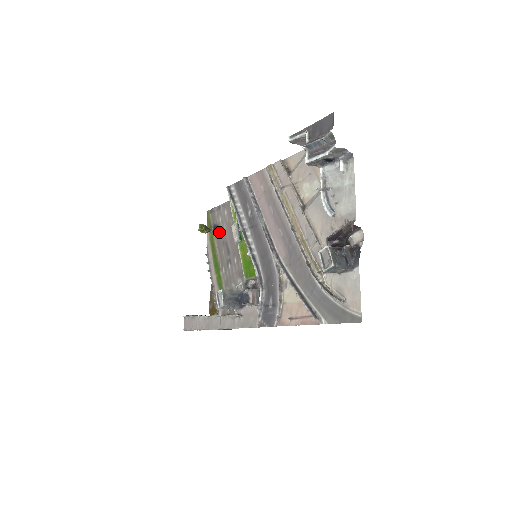
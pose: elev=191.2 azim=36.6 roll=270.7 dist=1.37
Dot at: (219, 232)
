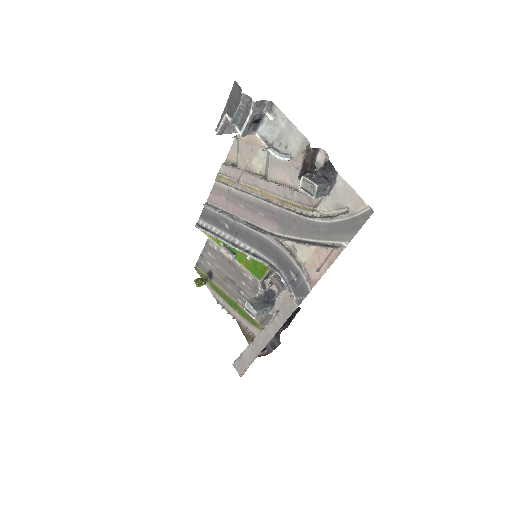
Dot at: (215, 275)
